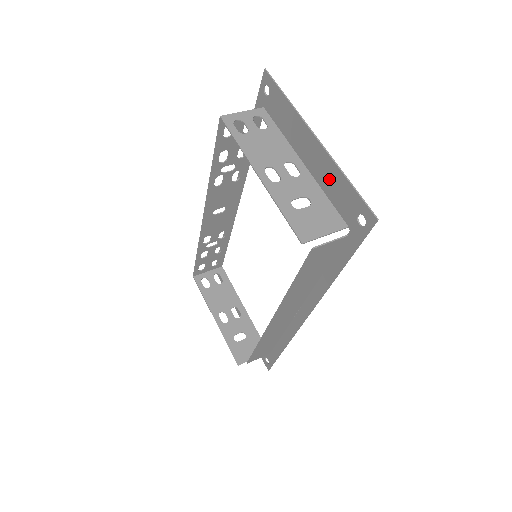
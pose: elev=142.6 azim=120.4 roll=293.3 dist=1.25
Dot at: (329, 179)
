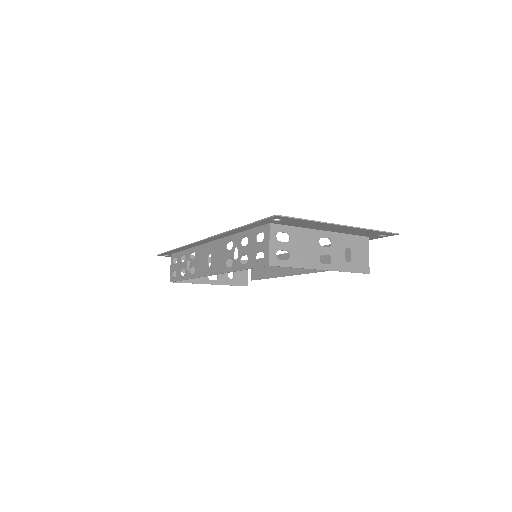
Dot at: (354, 232)
